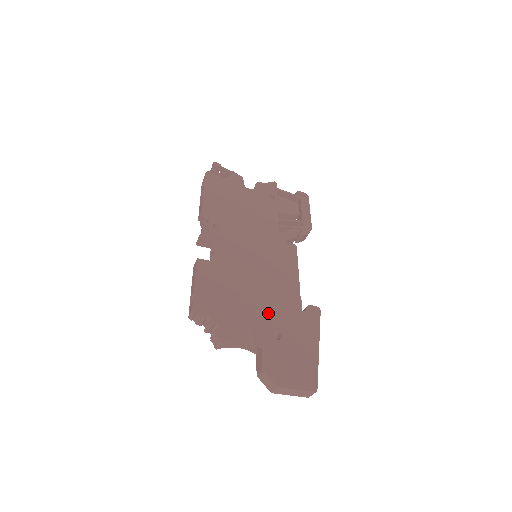
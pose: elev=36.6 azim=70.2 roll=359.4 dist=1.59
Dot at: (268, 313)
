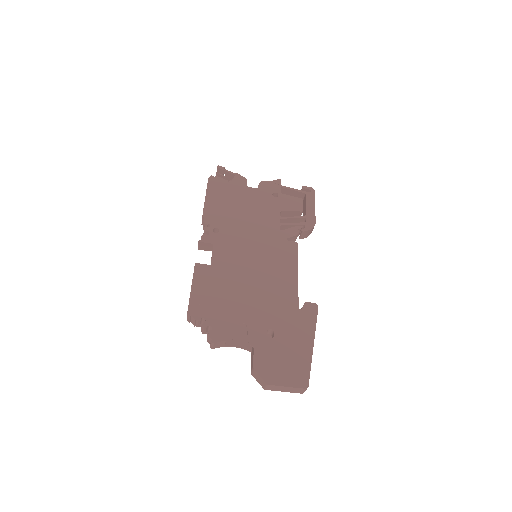
Dot at: (263, 312)
